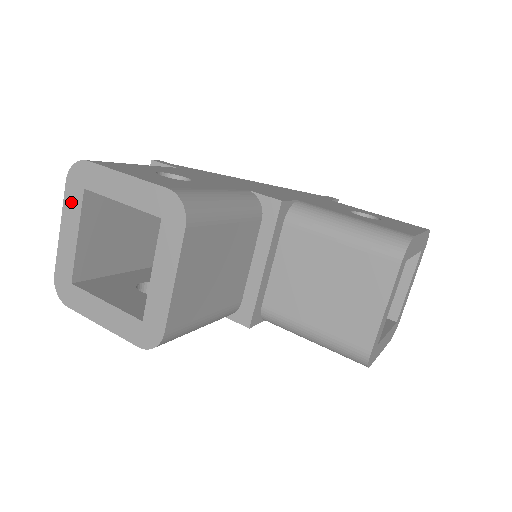
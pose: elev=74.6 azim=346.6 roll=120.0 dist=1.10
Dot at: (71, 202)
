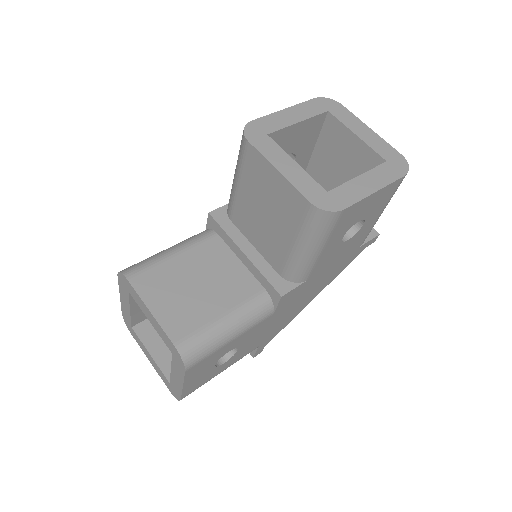
Dot at: (138, 342)
